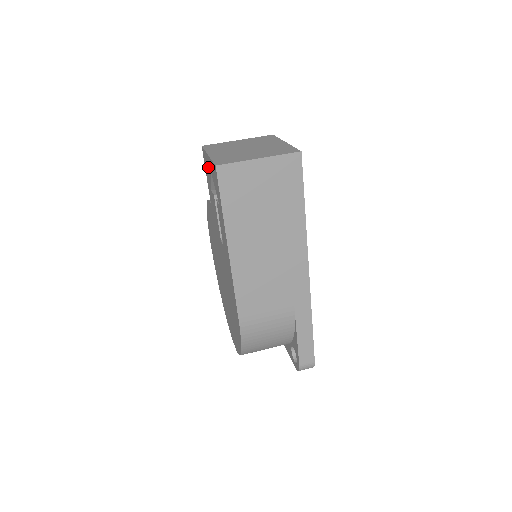
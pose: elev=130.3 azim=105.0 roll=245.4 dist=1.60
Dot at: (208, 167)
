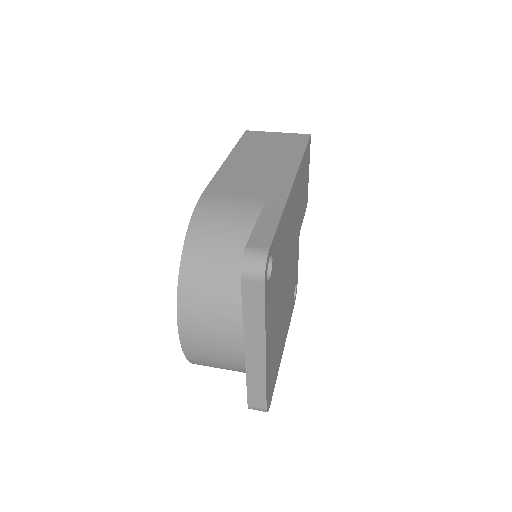
Dot at: occluded
